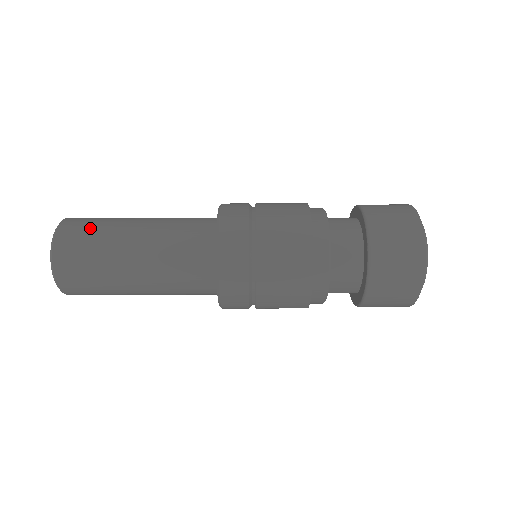
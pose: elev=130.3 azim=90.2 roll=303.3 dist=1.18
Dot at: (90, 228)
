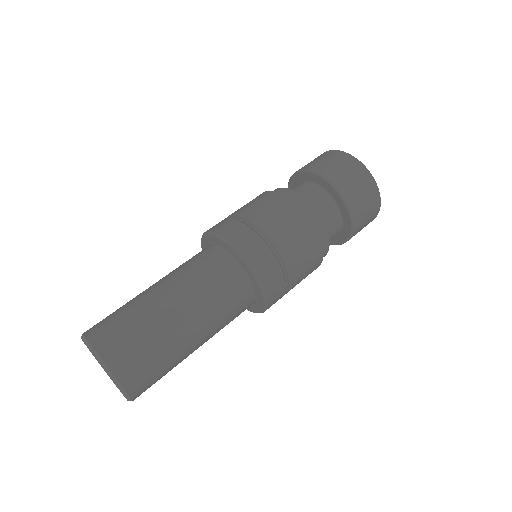
Dot at: (112, 313)
